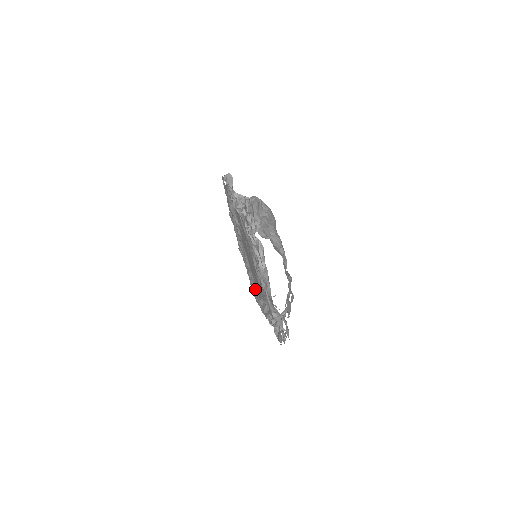
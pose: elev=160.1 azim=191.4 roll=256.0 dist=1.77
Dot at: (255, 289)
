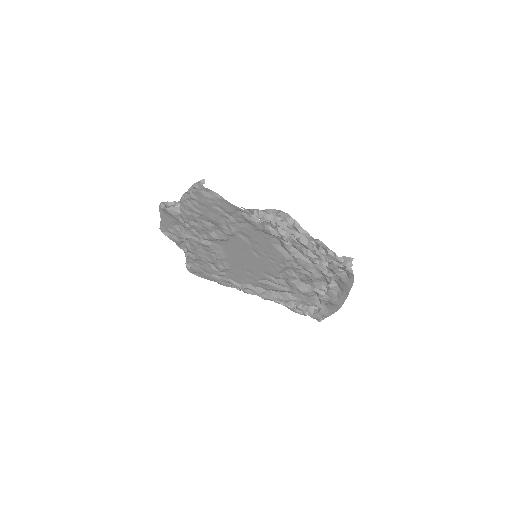
Dot at: (224, 275)
